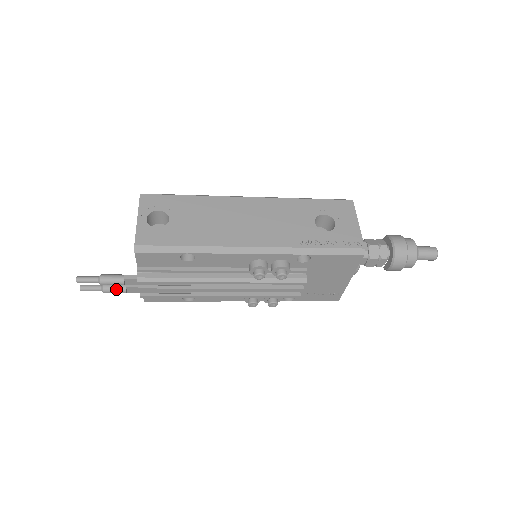
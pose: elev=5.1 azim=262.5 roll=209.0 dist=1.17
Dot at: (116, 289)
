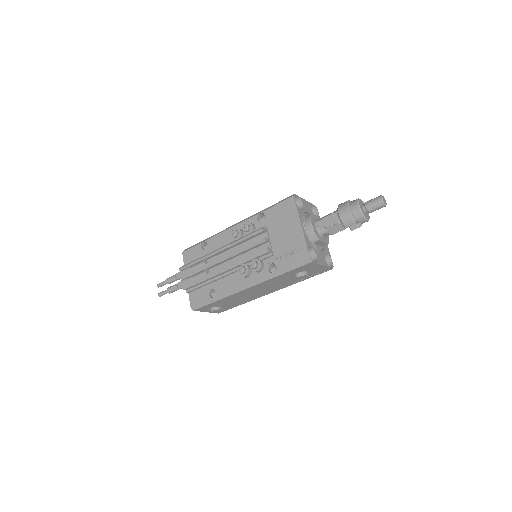
Dot at: (173, 286)
